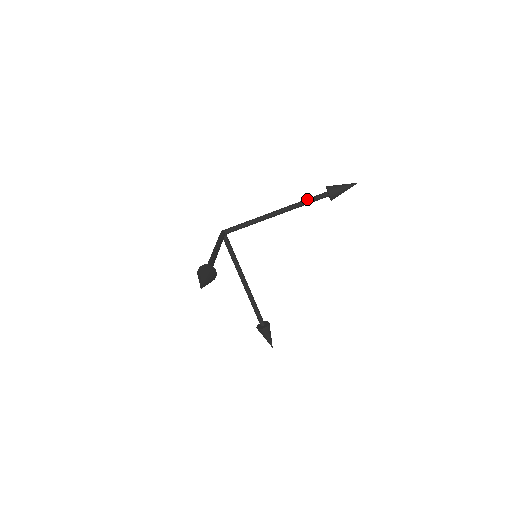
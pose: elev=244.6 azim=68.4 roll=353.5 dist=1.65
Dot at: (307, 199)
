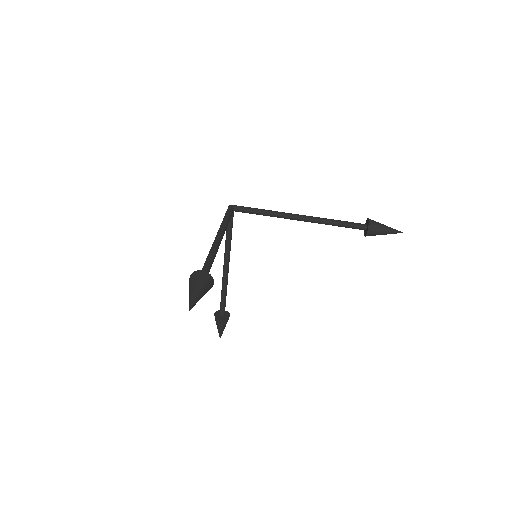
Dot at: (341, 221)
